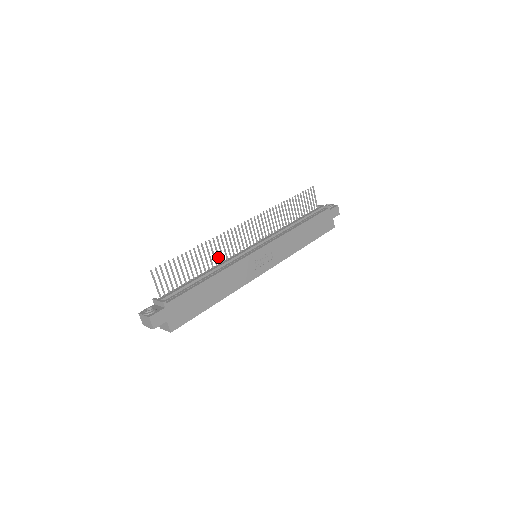
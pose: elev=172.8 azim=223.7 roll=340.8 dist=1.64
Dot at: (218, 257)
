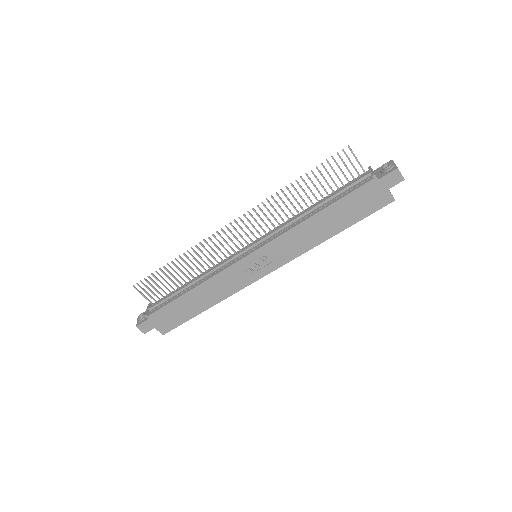
Dot at: occluded
